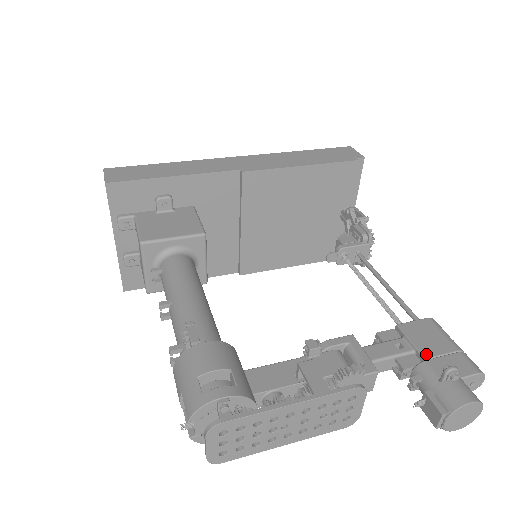
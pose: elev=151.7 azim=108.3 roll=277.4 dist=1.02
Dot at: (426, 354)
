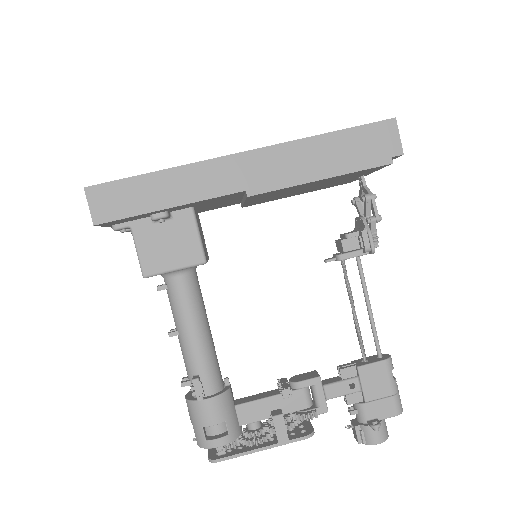
Dot at: (368, 398)
